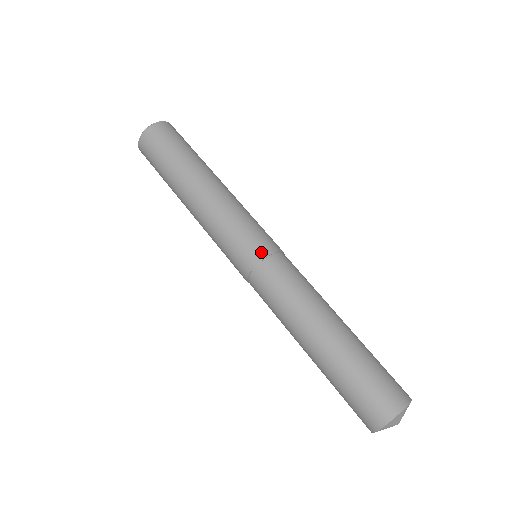
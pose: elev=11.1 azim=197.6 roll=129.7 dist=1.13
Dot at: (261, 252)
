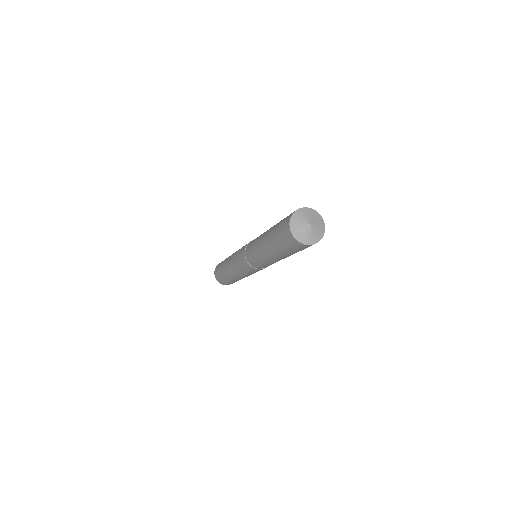
Dot at: (245, 246)
